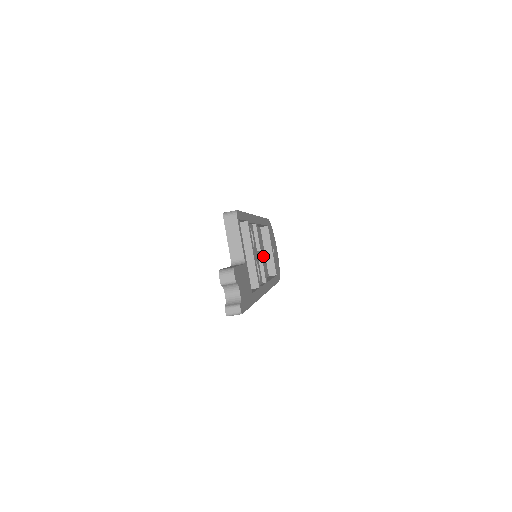
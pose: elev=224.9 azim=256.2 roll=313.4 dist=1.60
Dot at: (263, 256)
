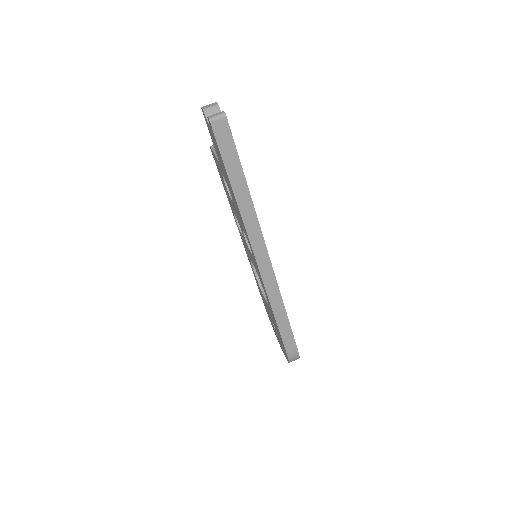
Dot at: occluded
